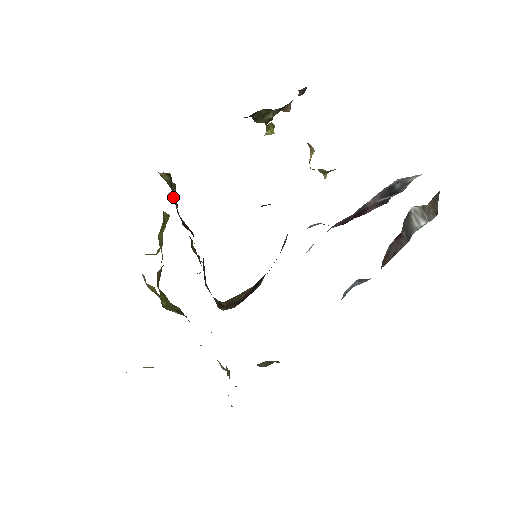
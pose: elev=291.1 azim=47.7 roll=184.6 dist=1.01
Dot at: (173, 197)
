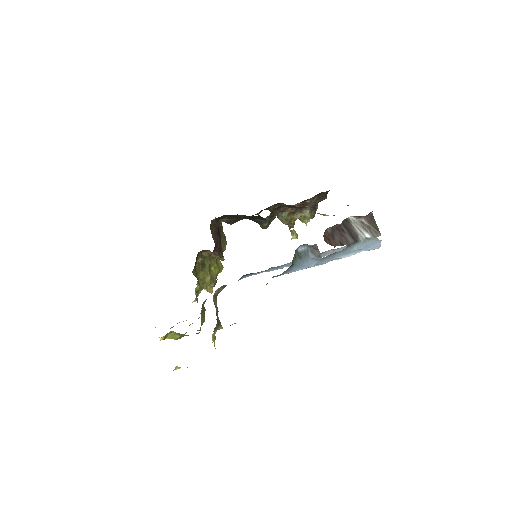
Dot at: (221, 237)
